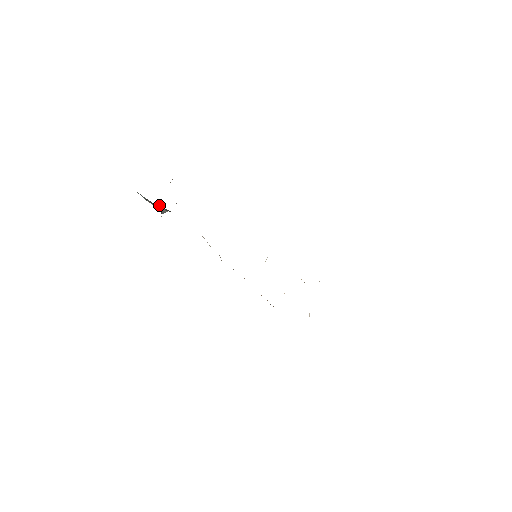
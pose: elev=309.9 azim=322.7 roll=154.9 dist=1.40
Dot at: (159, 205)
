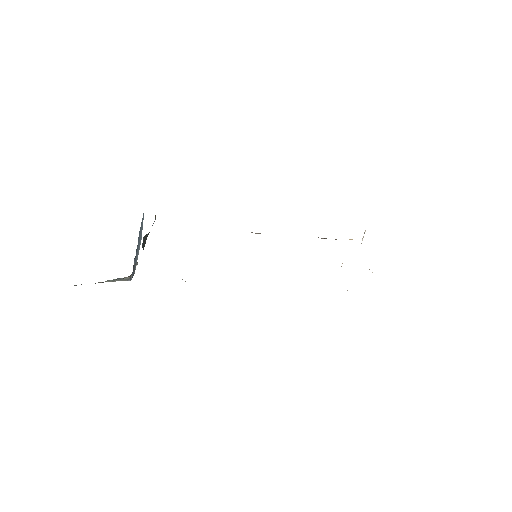
Dot at: occluded
